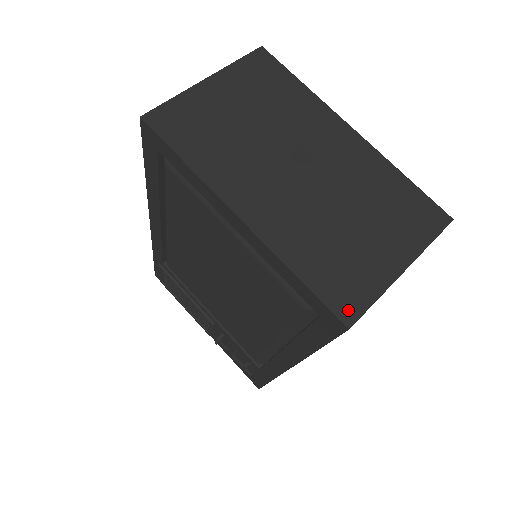
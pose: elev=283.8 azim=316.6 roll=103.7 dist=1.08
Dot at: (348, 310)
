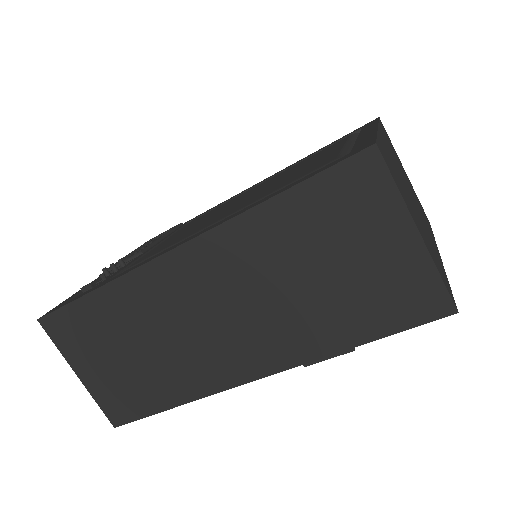
Dot at: (383, 154)
